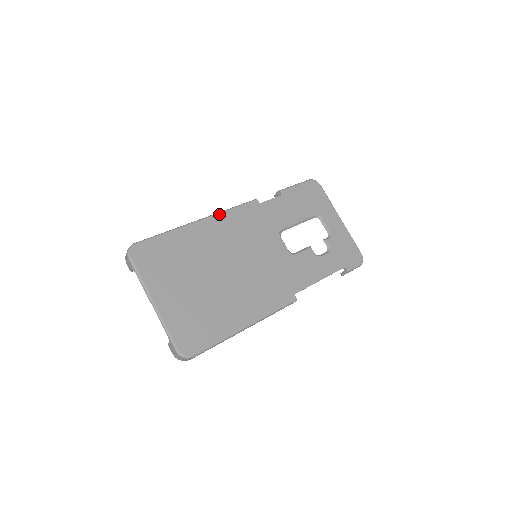
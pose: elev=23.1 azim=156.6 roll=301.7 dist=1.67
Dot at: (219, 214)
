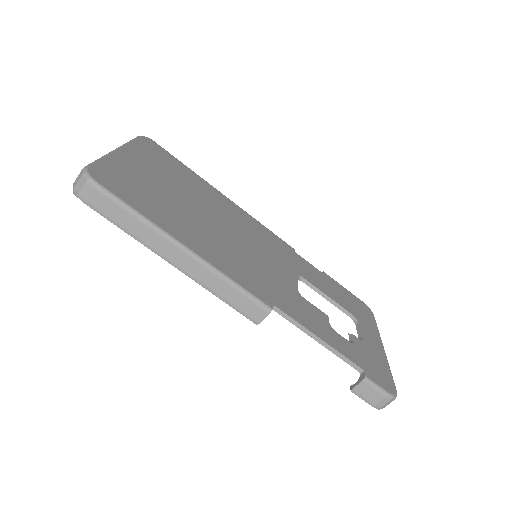
Dot at: (248, 214)
